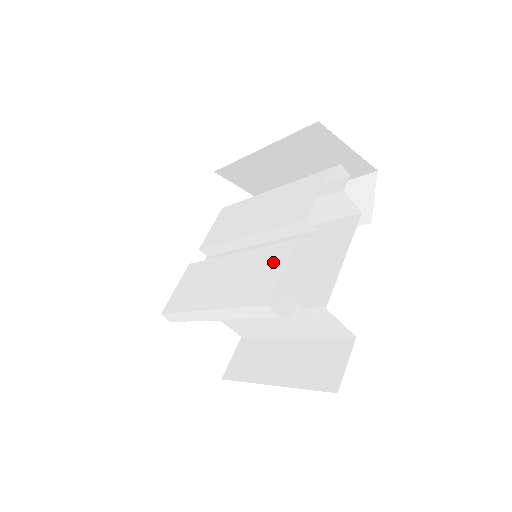
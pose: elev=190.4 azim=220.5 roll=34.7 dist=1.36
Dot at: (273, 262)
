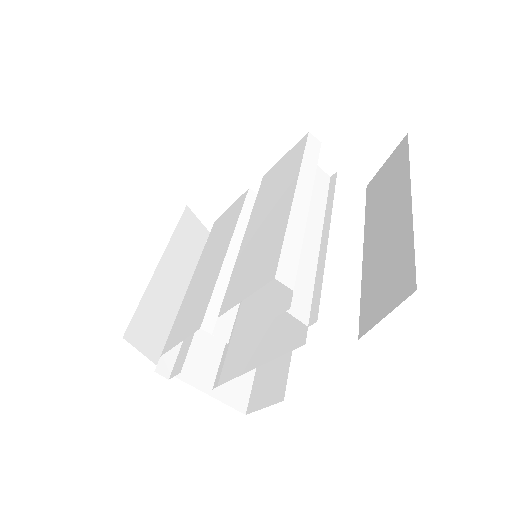
Dot at: (192, 320)
